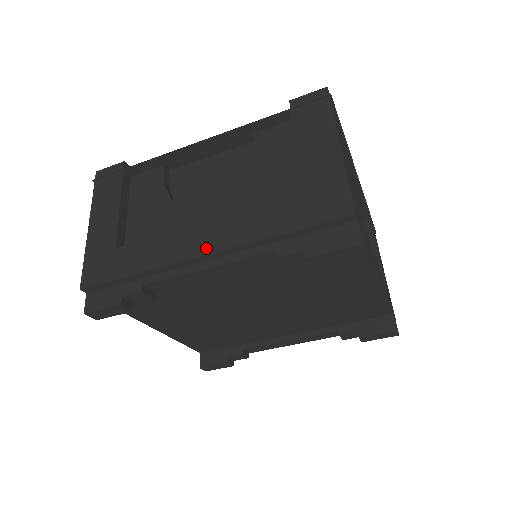
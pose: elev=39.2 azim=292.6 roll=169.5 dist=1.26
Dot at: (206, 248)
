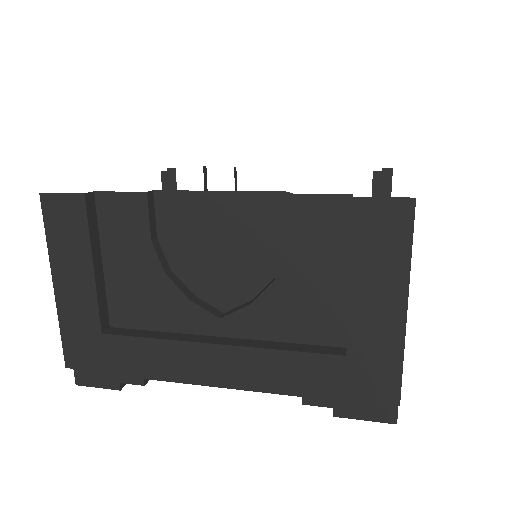
Dot at: (221, 378)
